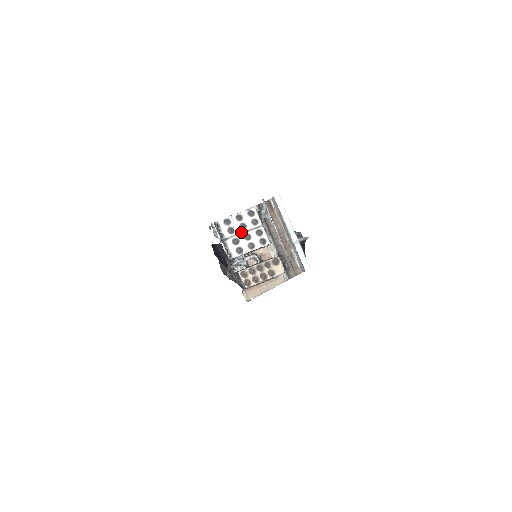
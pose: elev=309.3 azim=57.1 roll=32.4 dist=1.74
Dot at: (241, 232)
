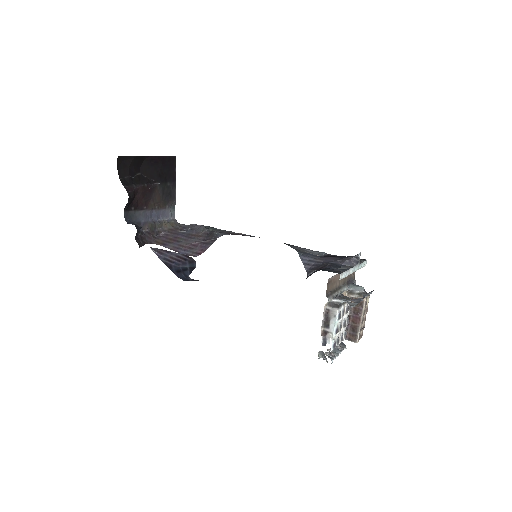
Dot at: occluded
